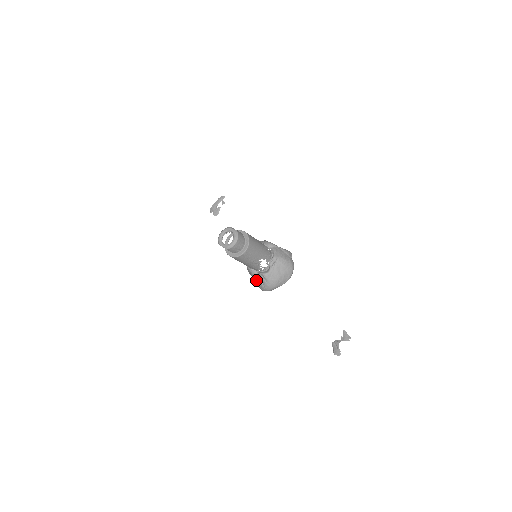
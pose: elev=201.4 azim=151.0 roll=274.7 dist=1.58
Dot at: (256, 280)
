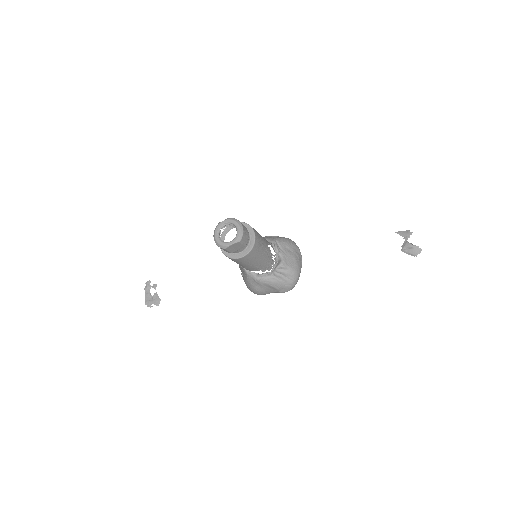
Dot at: (276, 284)
